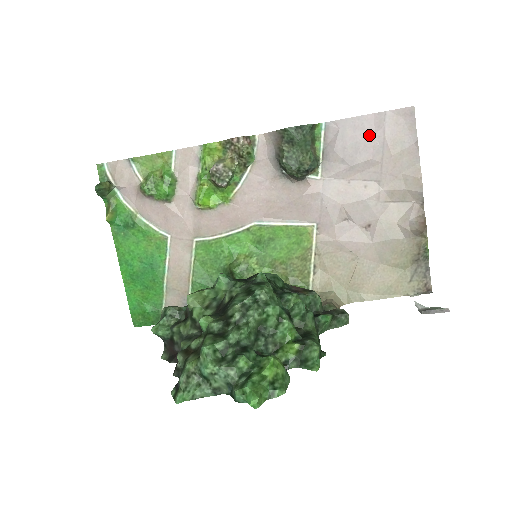
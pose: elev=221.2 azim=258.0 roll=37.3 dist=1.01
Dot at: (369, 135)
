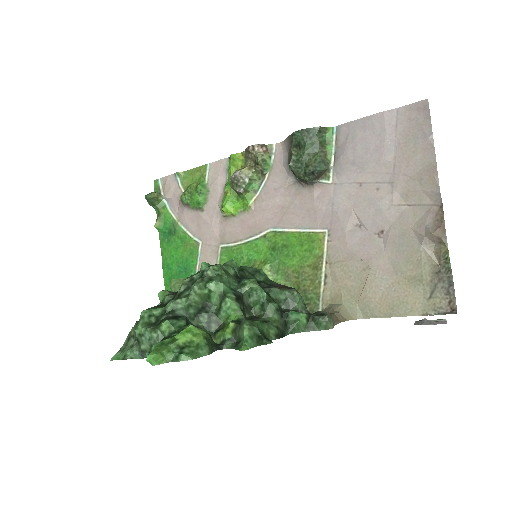
Dot at: (379, 134)
